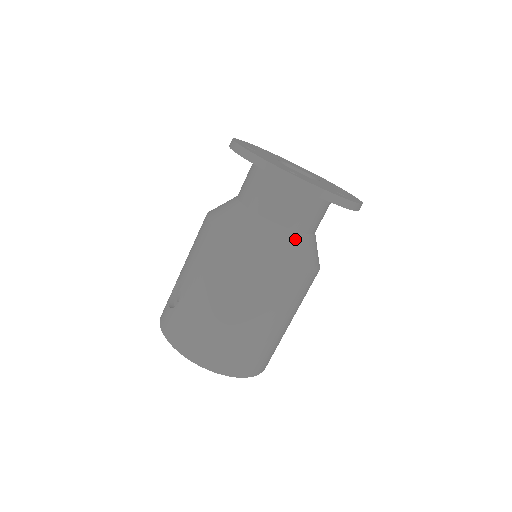
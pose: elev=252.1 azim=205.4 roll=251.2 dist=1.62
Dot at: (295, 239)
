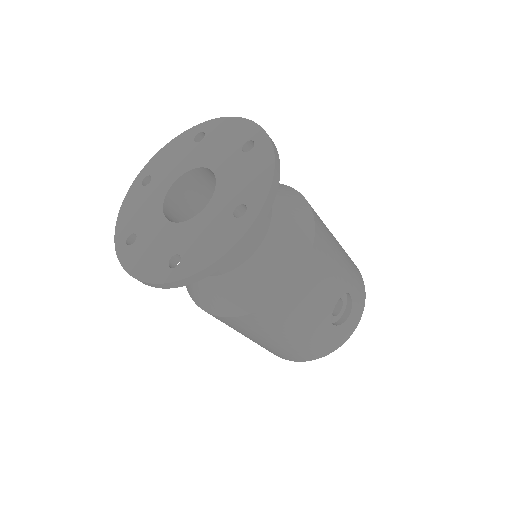
Dot at: (202, 283)
